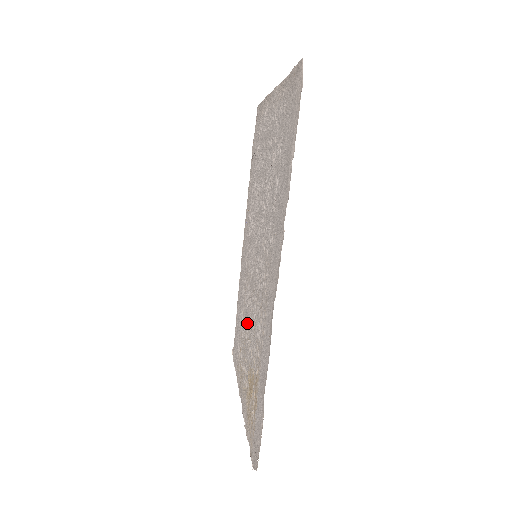
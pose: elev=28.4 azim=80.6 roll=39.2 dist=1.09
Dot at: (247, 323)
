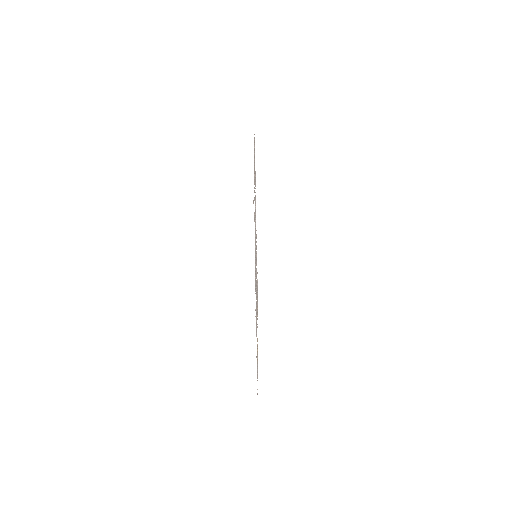
Dot at: occluded
